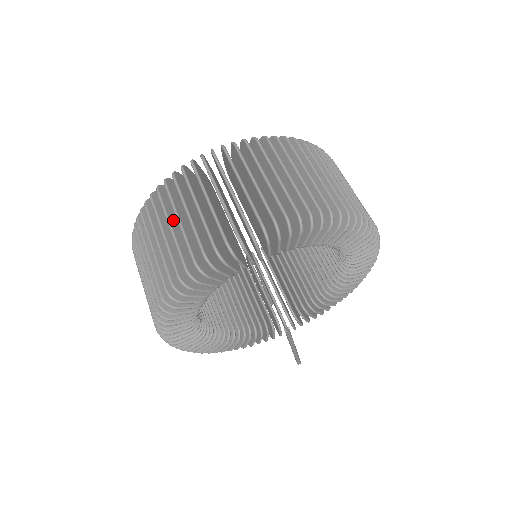
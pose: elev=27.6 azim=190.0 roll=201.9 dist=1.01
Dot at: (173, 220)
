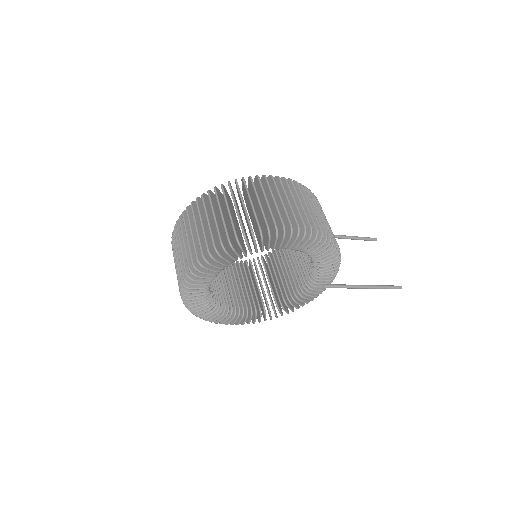
Dot at: occluded
